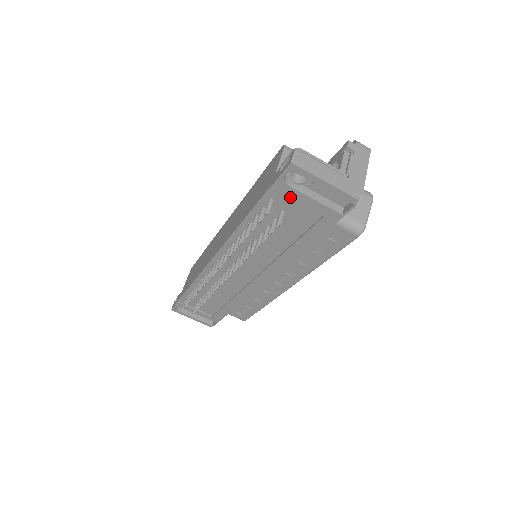
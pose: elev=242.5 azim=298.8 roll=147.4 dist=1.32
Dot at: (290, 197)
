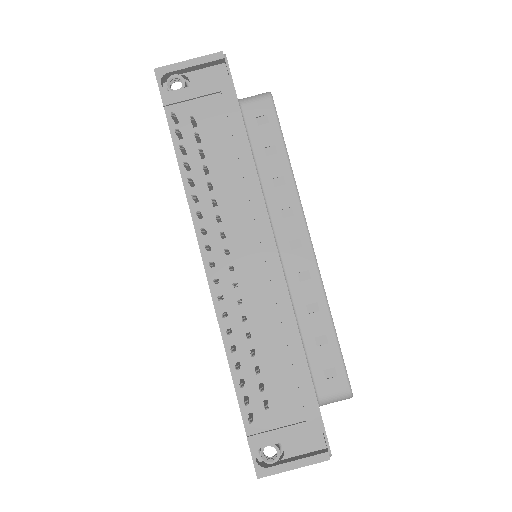
Dot at: (183, 101)
